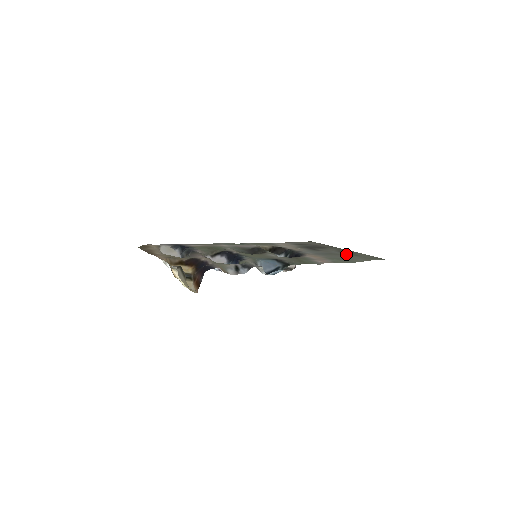
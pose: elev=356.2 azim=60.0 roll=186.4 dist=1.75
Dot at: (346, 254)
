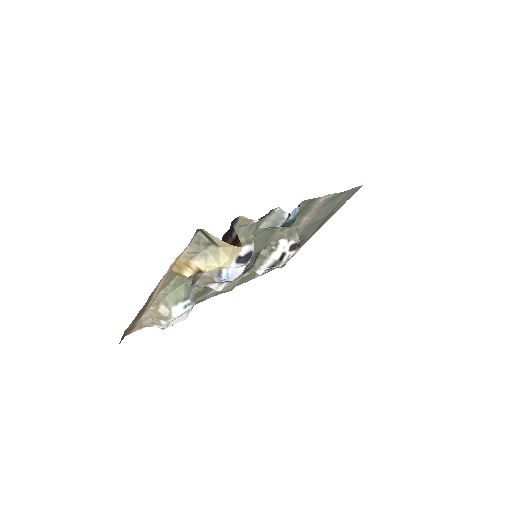
Dot at: (328, 214)
